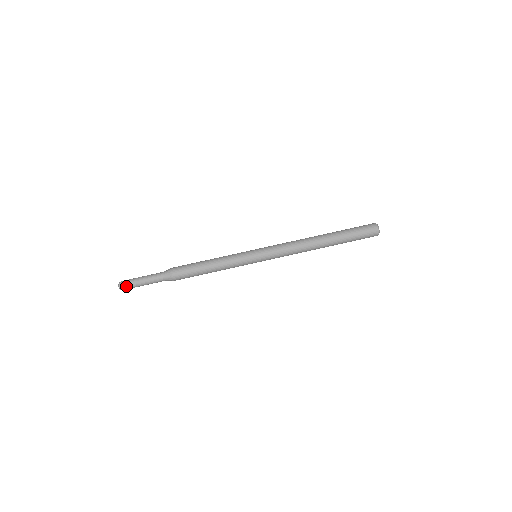
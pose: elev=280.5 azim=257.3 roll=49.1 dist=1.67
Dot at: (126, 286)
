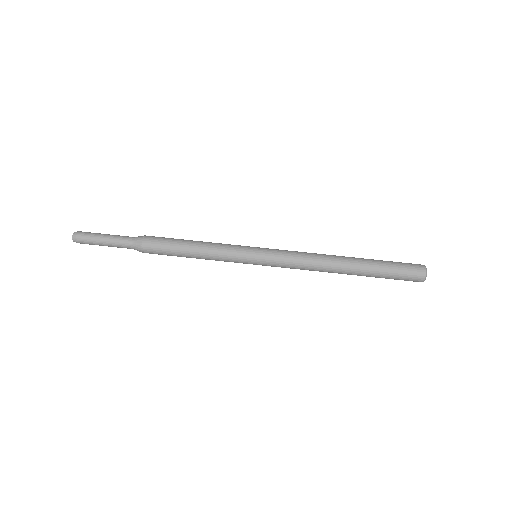
Dot at: (81, 239)
